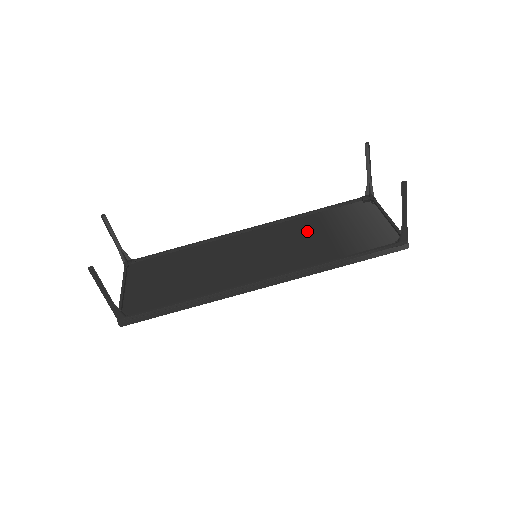
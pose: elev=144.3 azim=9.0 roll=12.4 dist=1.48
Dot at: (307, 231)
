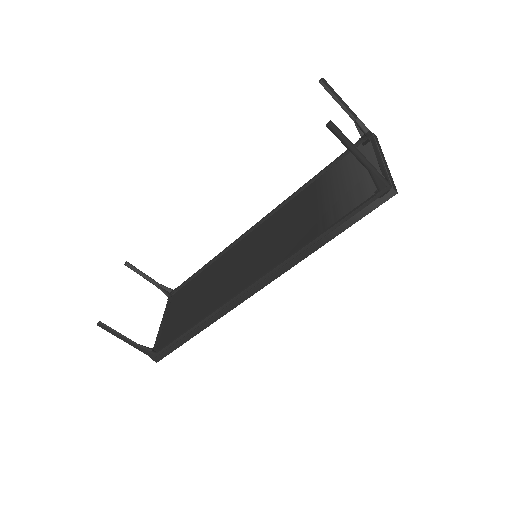
Dot at: (301, 209)
